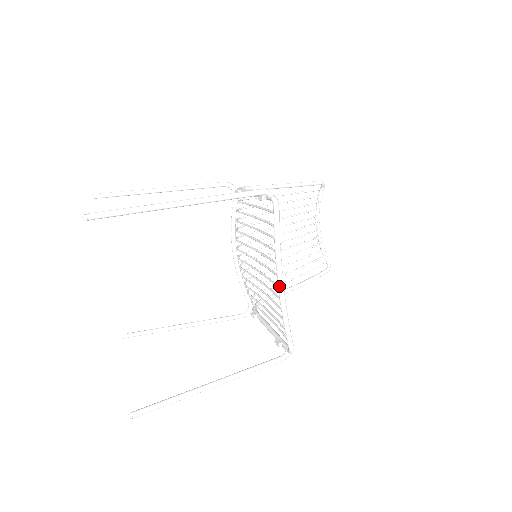
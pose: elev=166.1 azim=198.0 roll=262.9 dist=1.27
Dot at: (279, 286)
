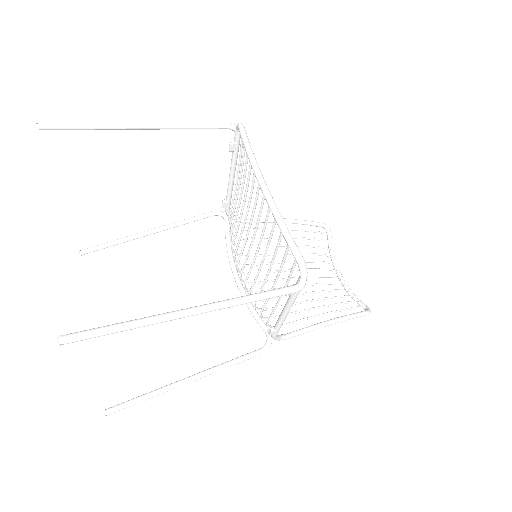
Dot at: (260, 183)
